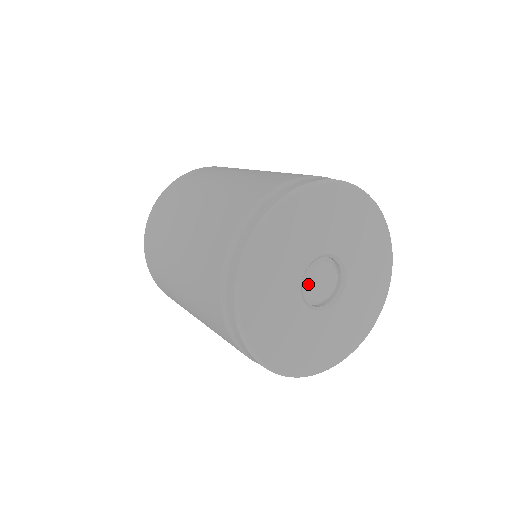
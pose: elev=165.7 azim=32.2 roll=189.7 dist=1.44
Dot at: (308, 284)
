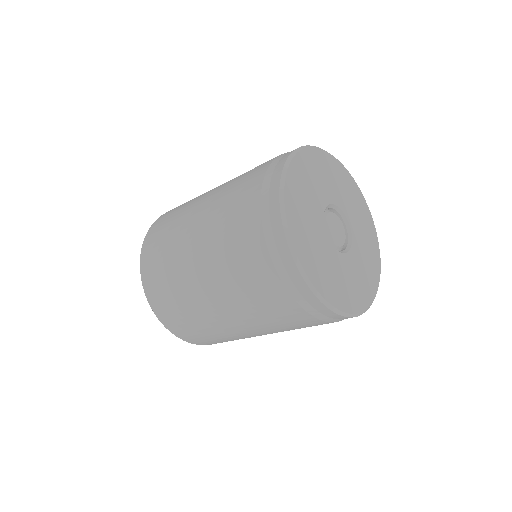
Dot at: (327, 228)
